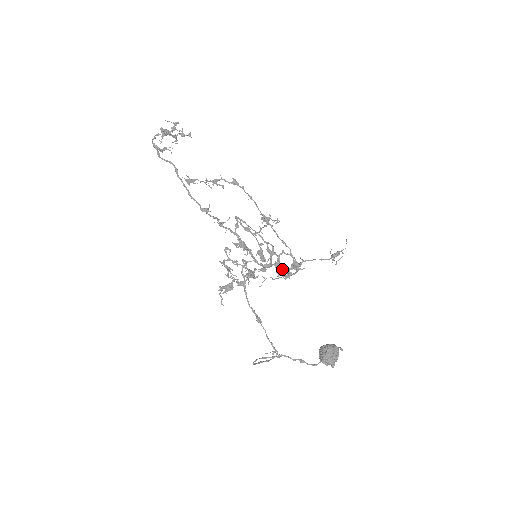
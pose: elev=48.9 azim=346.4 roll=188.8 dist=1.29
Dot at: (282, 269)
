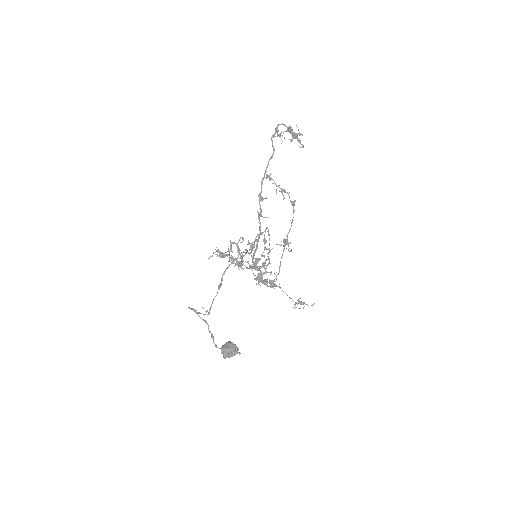
Dot at: (261, 279)
